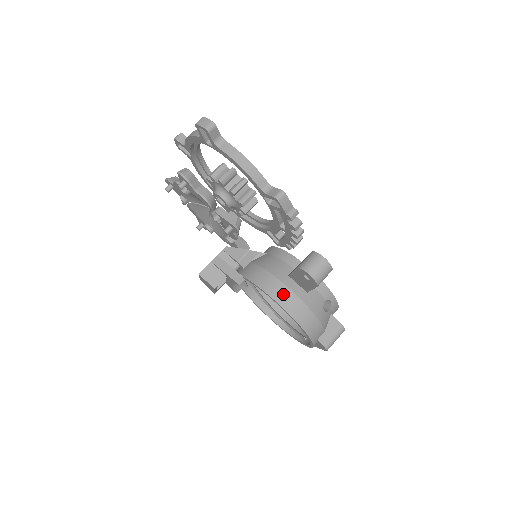
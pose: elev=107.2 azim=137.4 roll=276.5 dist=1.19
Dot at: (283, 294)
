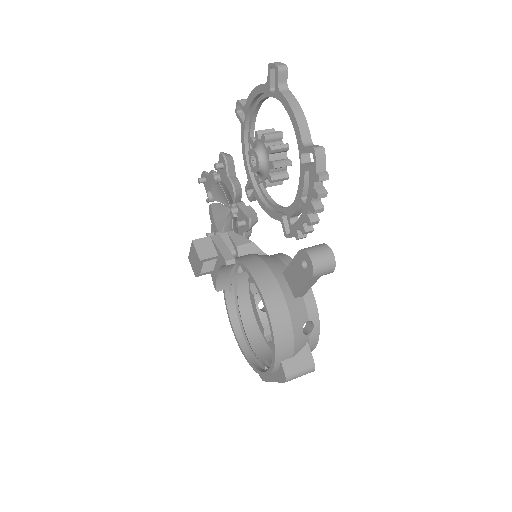
Dot at: (269, 285)
